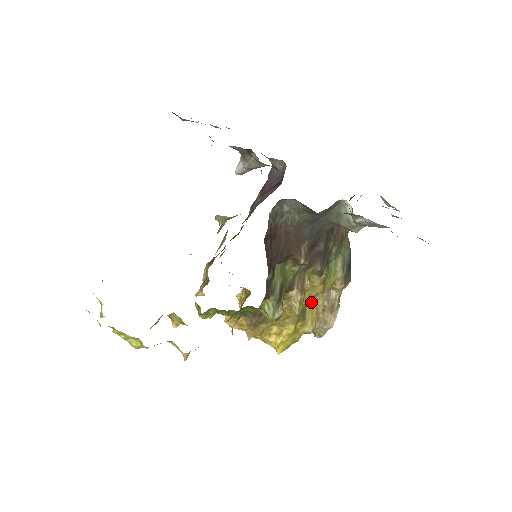
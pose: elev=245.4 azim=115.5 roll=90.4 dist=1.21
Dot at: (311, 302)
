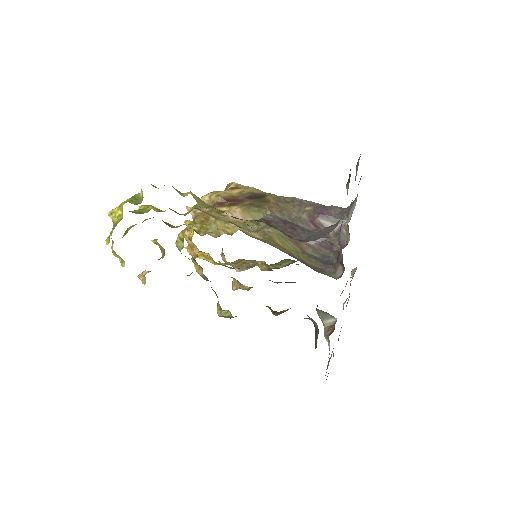
Dot at: occluded
